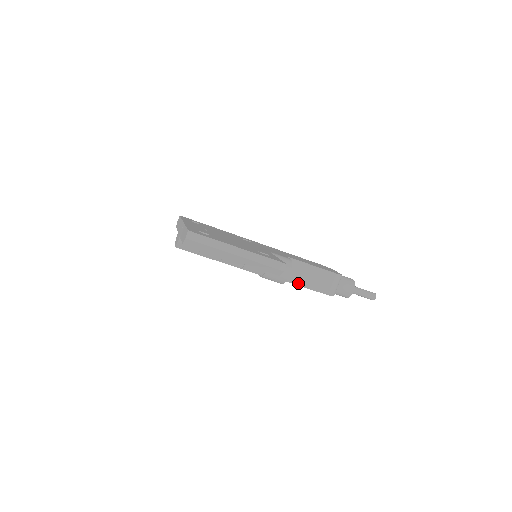
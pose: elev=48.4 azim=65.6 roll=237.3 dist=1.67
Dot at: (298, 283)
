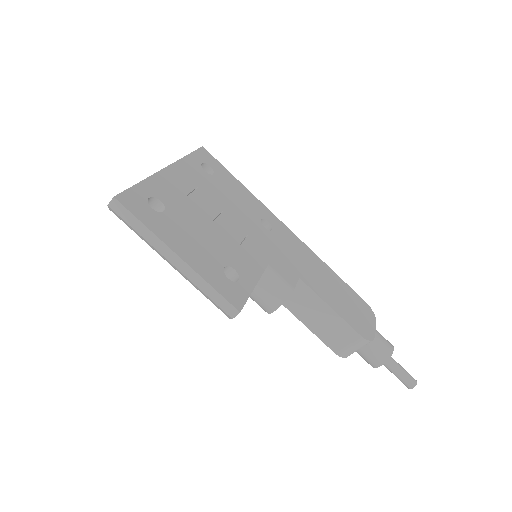
Dot at: (301, 317)
